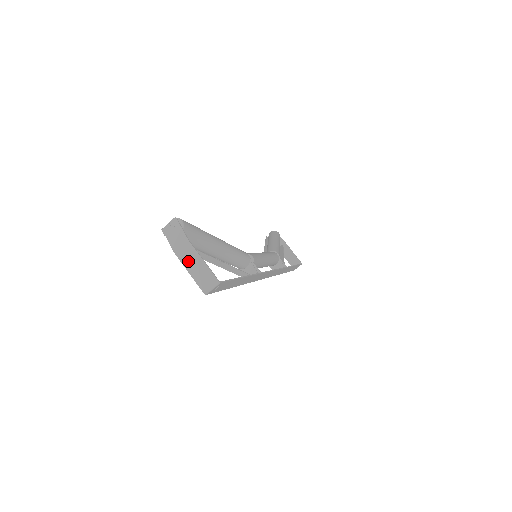
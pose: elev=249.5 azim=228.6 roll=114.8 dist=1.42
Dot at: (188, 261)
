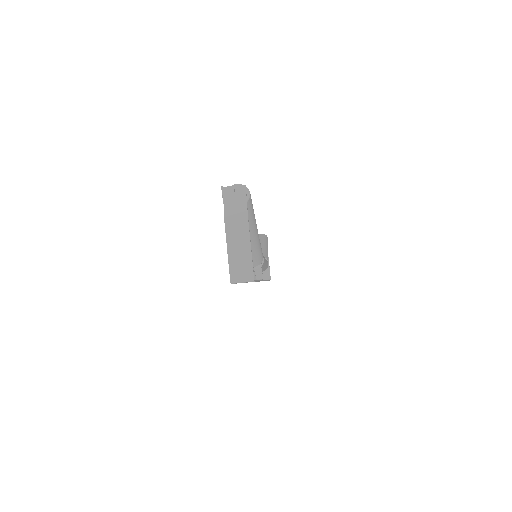
Dot at: (234, 238)
